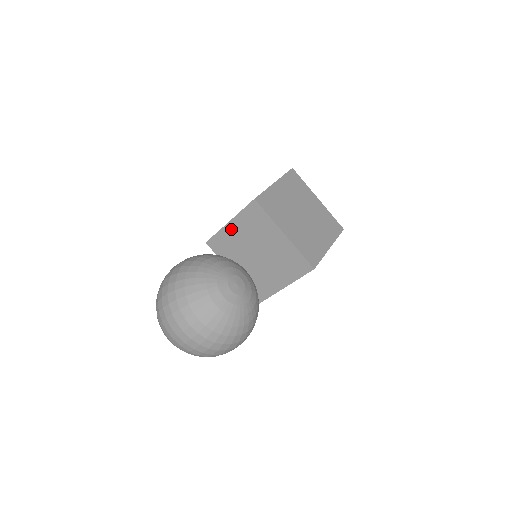
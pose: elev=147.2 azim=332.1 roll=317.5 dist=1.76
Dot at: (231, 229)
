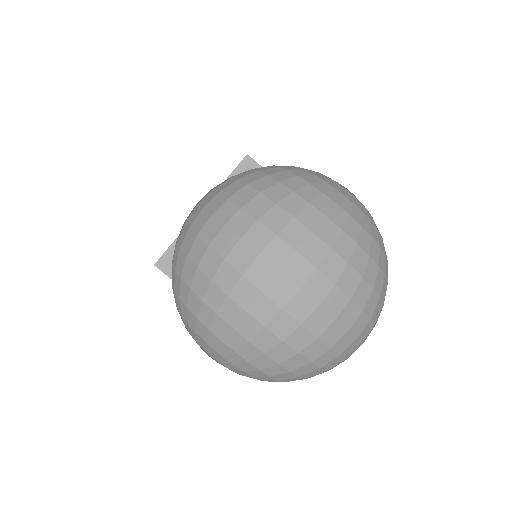
Dot at: occluded
